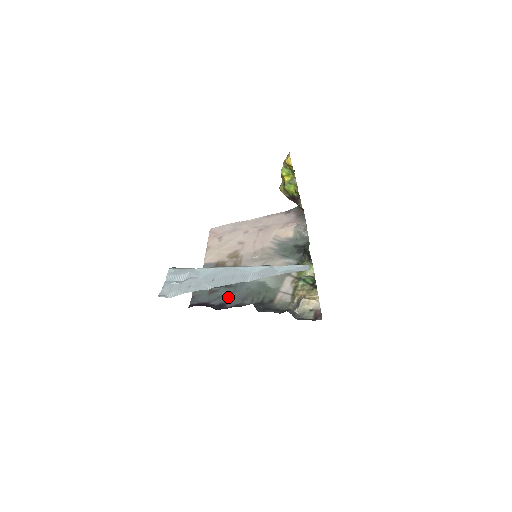
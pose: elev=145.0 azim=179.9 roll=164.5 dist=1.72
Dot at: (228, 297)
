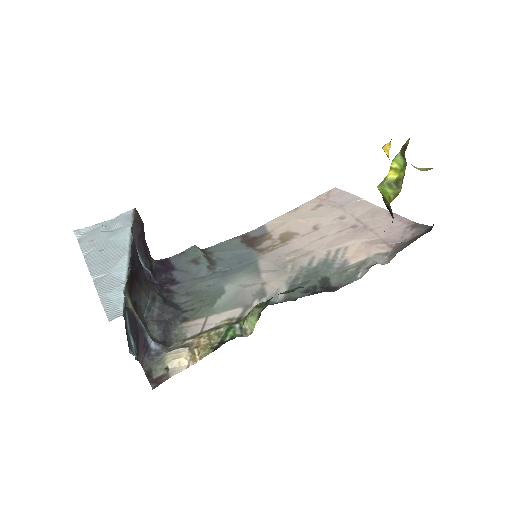
Dot at: (188, 278)
